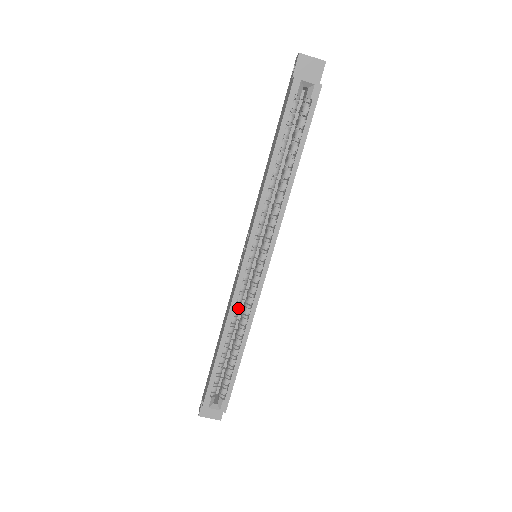
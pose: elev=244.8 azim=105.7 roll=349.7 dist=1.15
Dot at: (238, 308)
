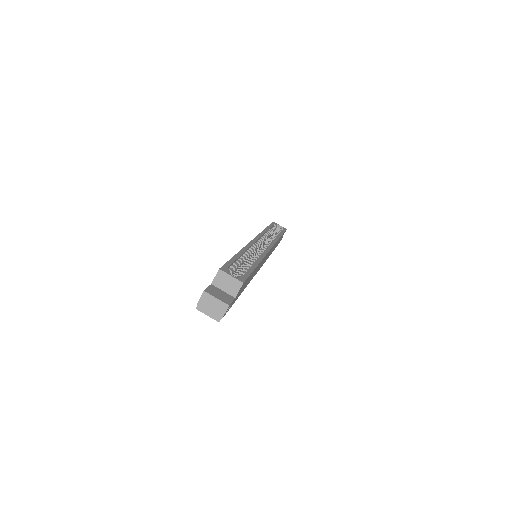
Dot at: (250, 251)
